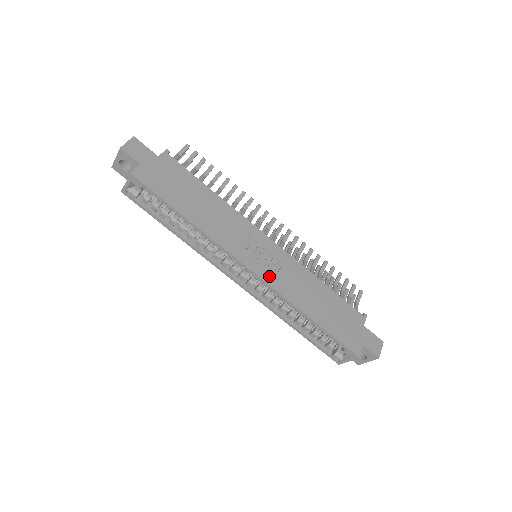
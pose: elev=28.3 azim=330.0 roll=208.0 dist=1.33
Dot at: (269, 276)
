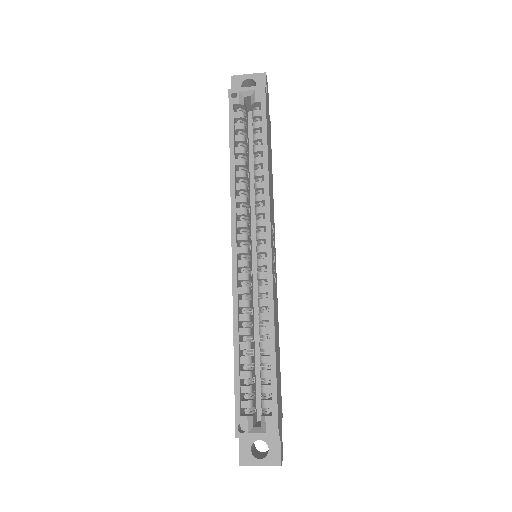
Dot at: (273, 271)
